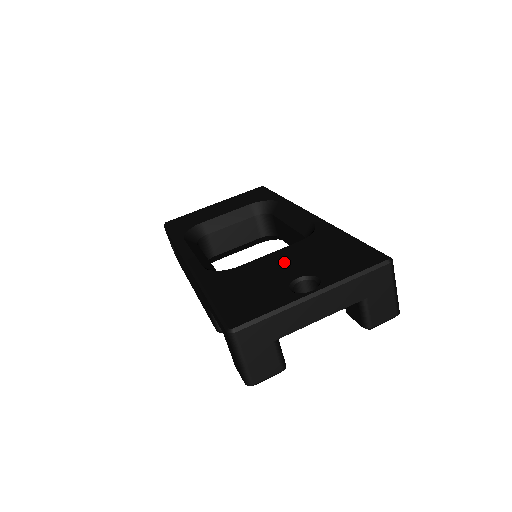
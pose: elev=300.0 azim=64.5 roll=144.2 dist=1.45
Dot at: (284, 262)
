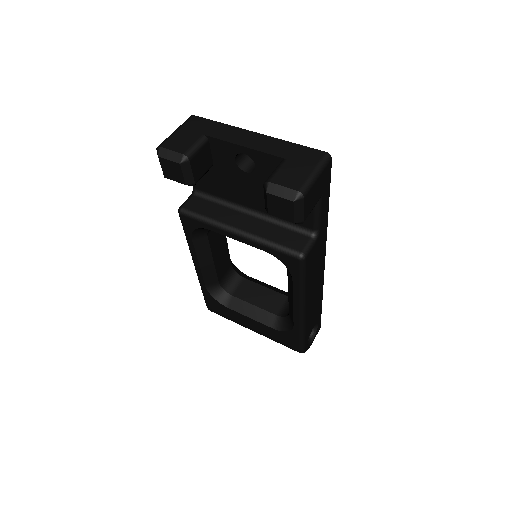
Dot at: occluded
